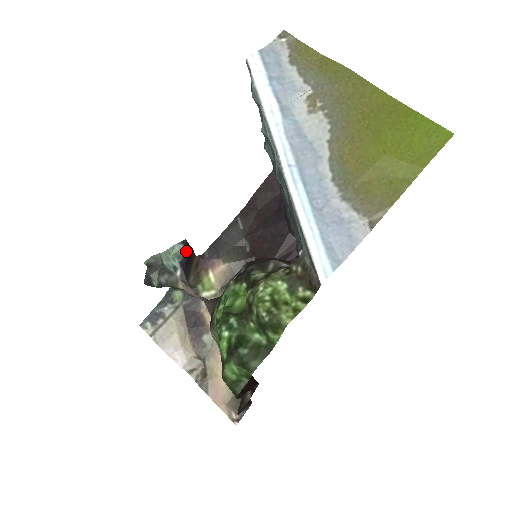
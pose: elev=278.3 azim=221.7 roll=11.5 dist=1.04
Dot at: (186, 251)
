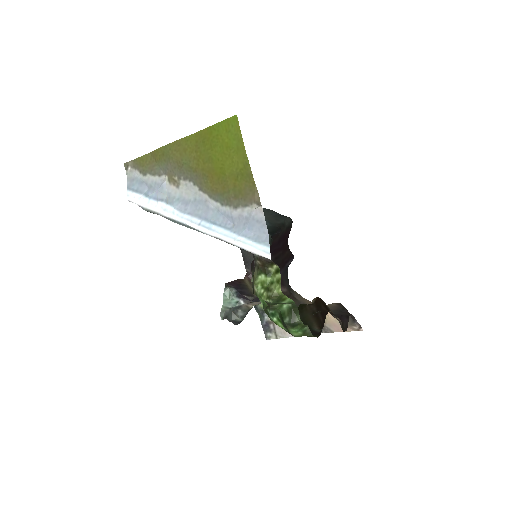
Dot at: (233, 288)
